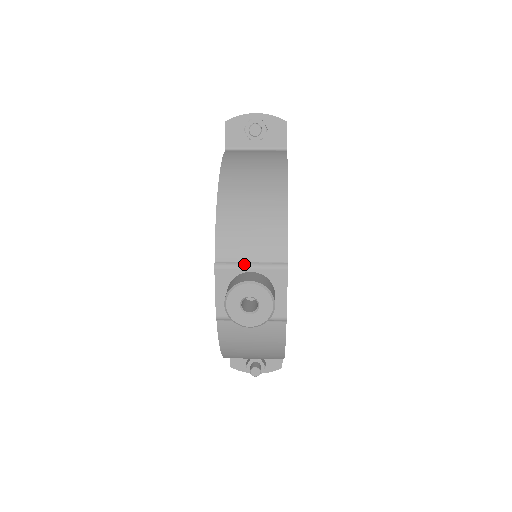
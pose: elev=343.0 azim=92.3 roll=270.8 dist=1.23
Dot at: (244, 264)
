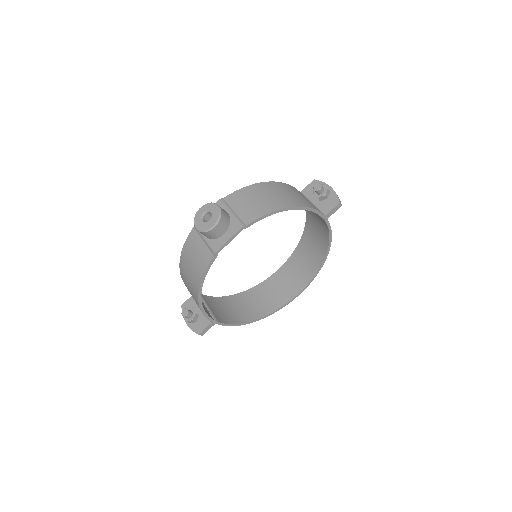
Dot at: (230, 209)
